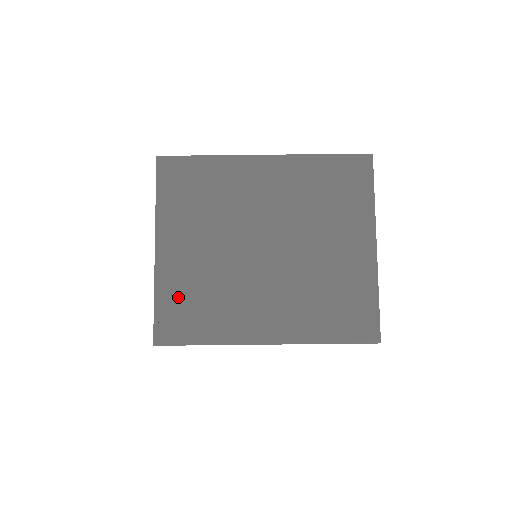
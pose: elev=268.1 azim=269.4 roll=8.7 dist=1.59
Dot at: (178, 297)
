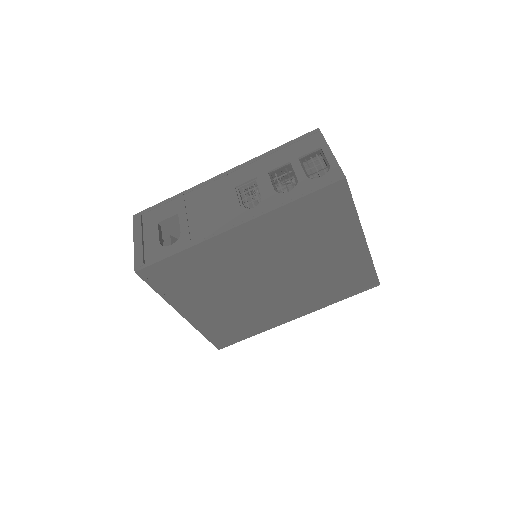
Dot at: (219, 328)
